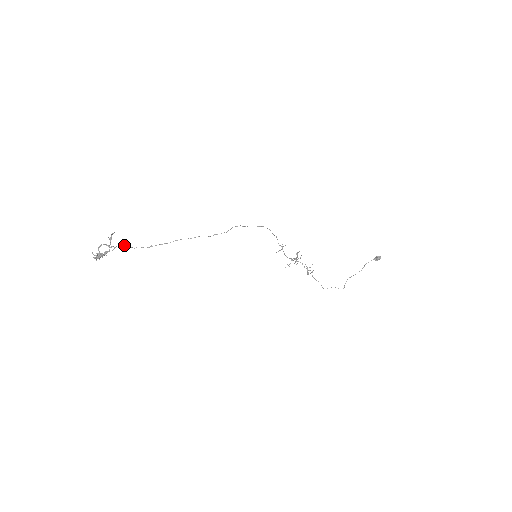
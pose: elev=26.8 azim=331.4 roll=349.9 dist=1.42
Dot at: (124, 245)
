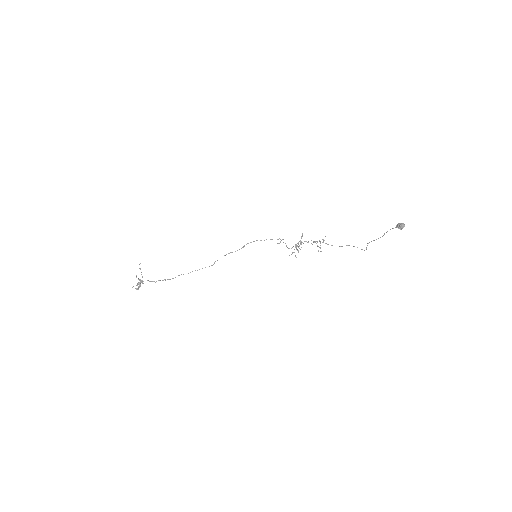
Dot at: occluded
